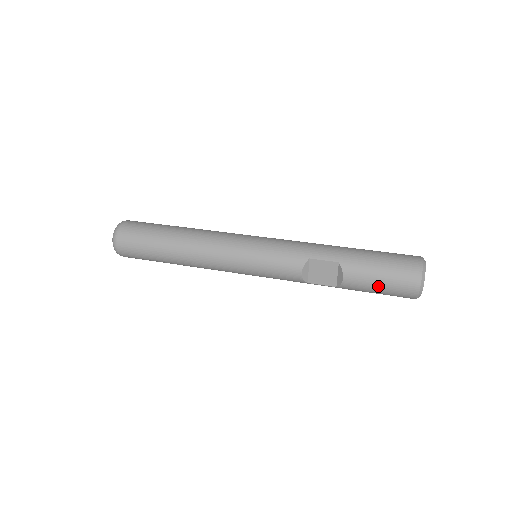
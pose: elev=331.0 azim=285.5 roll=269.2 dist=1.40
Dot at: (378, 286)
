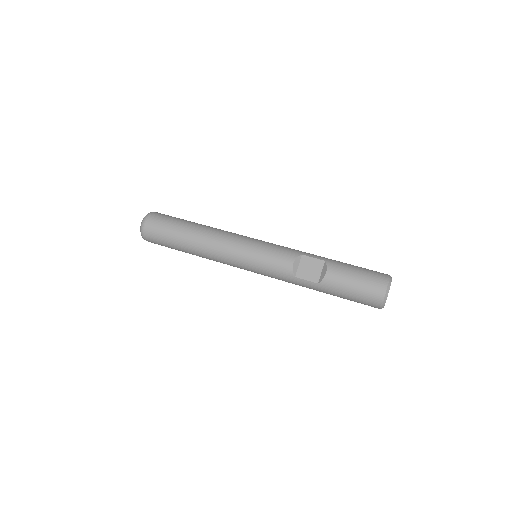
Dot at: (353, 283)
